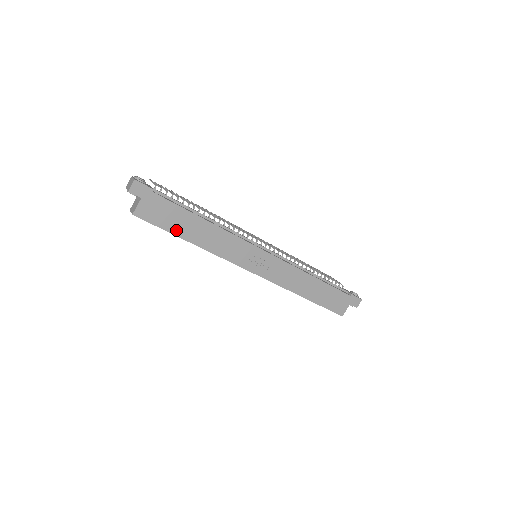
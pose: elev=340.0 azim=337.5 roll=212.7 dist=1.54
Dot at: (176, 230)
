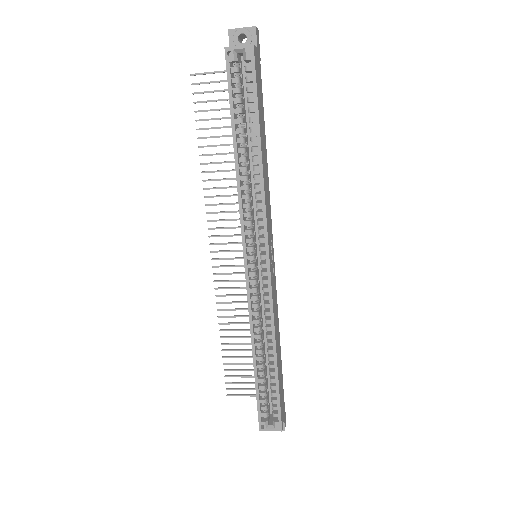
Dot at: (260, 118)
